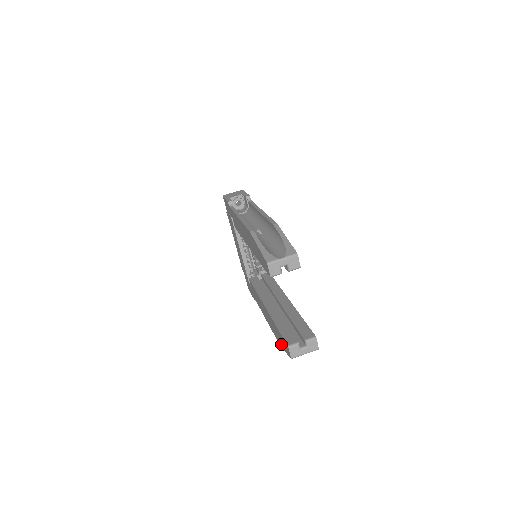
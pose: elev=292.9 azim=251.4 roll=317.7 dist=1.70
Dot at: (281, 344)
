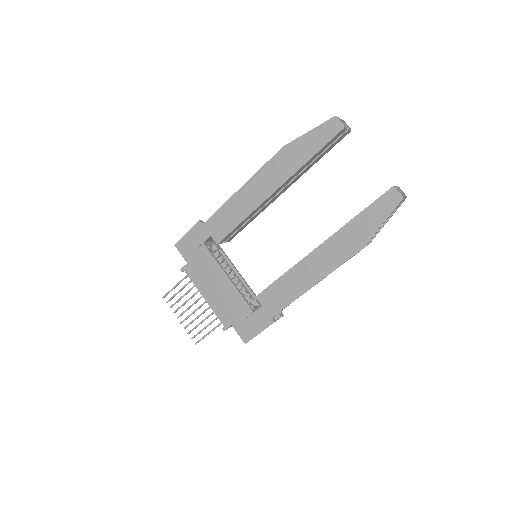
Dot at: (373, 229)
